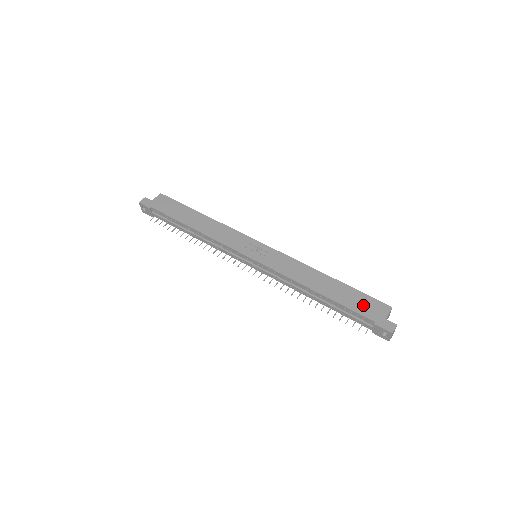
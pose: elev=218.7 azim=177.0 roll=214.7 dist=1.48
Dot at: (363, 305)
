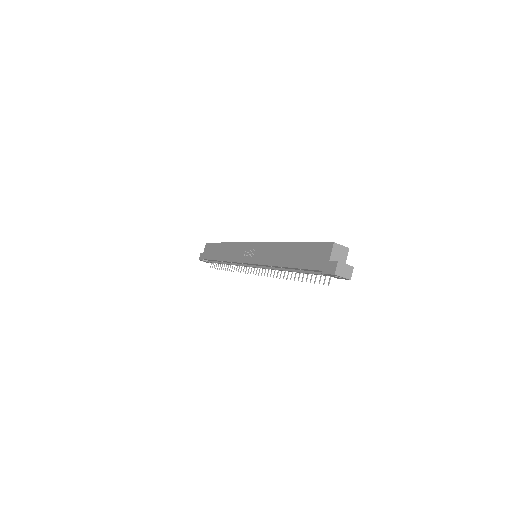
Dot at: (313, 257)
